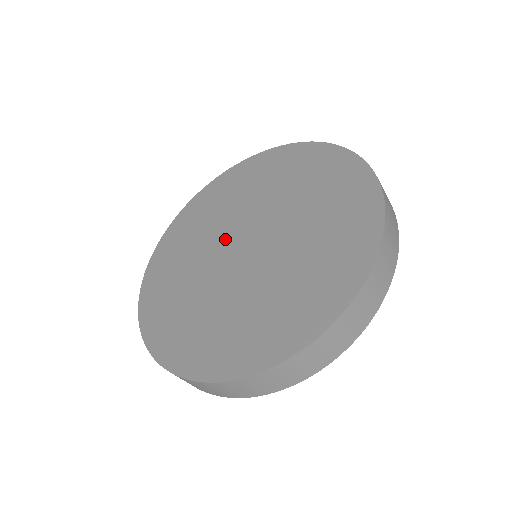
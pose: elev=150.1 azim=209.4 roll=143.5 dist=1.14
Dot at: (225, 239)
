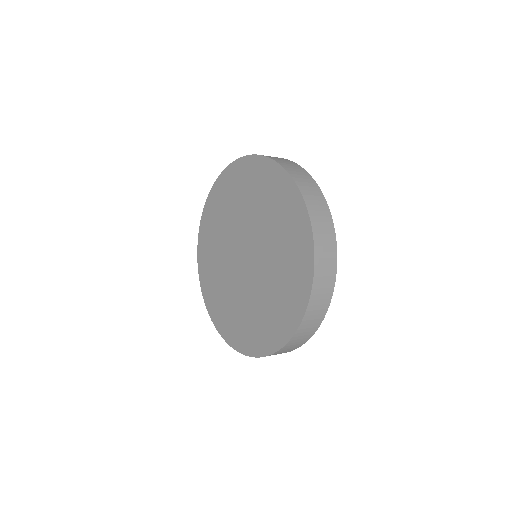
Dot at: (233, 245)
